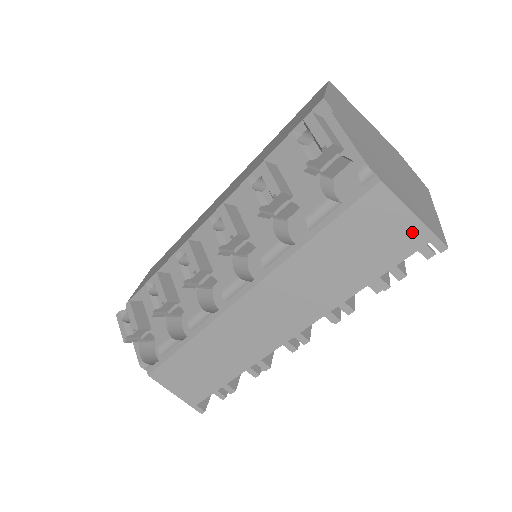
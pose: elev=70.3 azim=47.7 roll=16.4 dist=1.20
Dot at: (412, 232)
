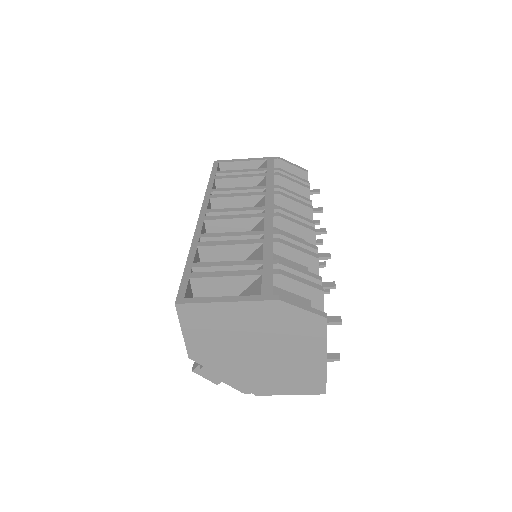
Dot at: occluded
